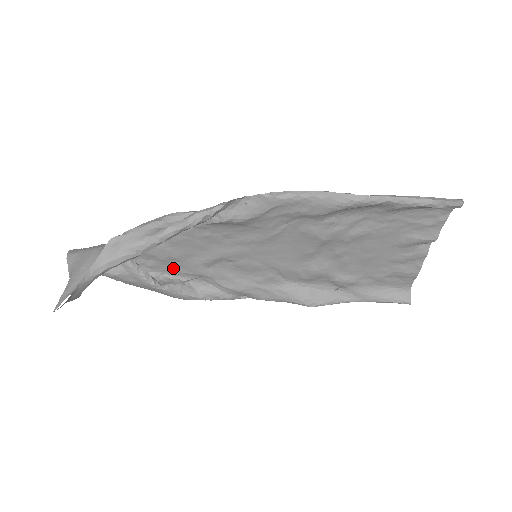
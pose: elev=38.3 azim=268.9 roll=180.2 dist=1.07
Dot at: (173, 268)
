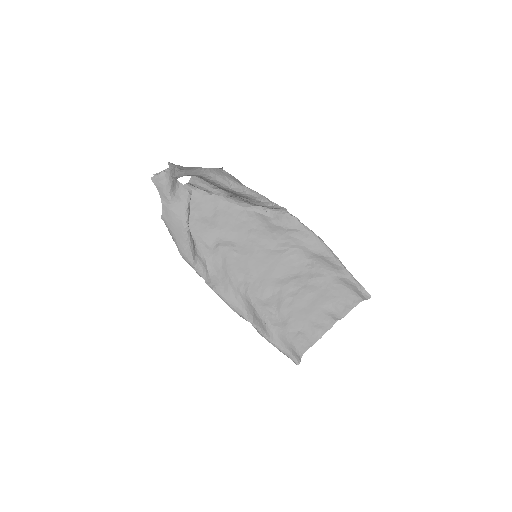
Dot at: (199, 228)
